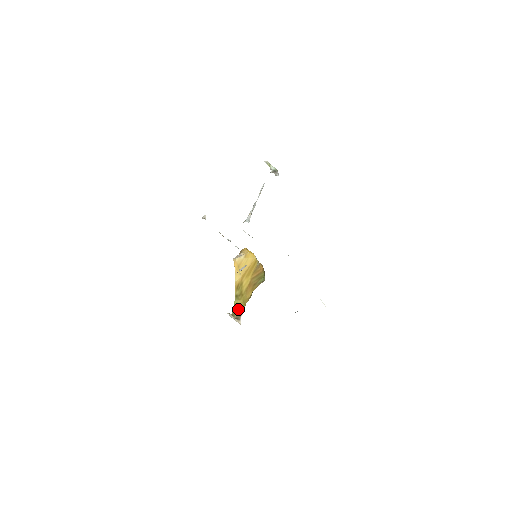
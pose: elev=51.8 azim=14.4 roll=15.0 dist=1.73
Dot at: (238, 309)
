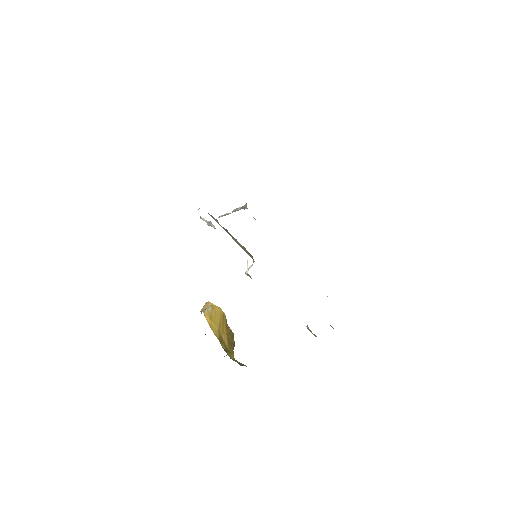
Dot at: (236, 361)
